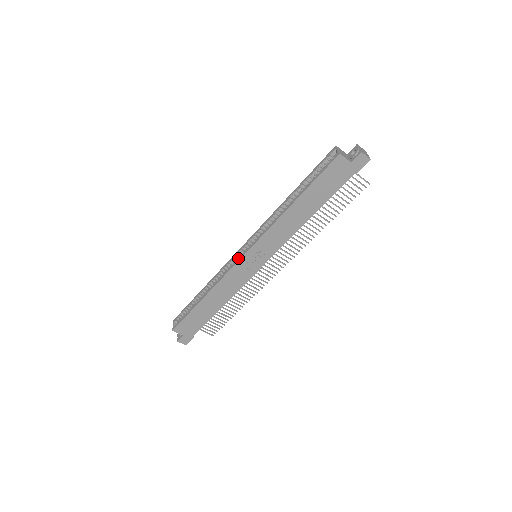
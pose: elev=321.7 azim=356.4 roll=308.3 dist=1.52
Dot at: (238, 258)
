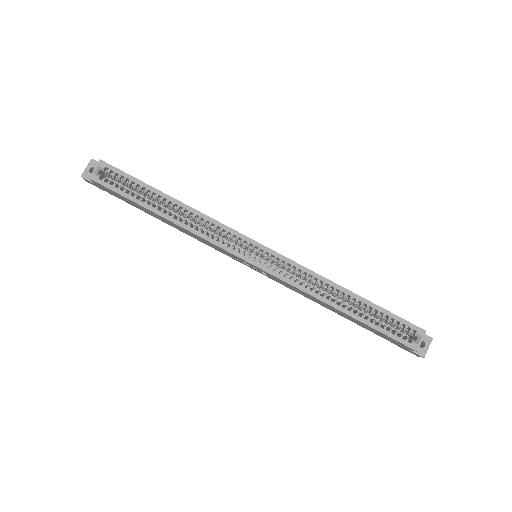
Dot at: (242, 253)
